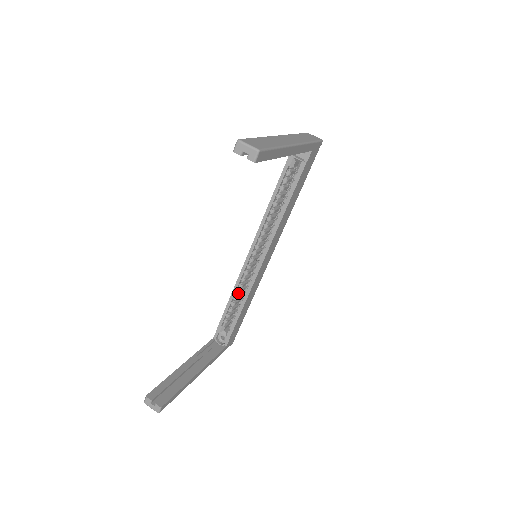
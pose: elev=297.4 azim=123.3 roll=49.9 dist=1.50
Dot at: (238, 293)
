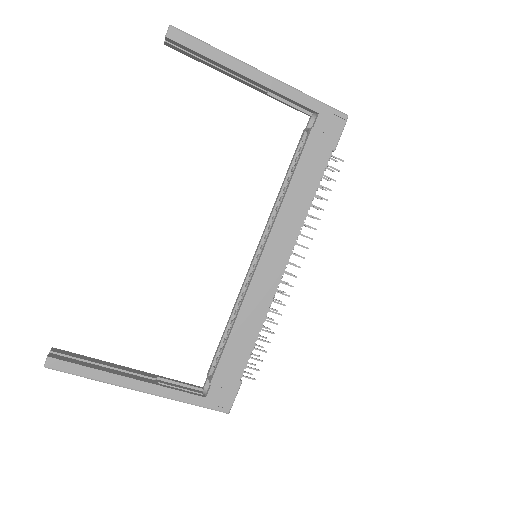
Dot at: (235, 315)
